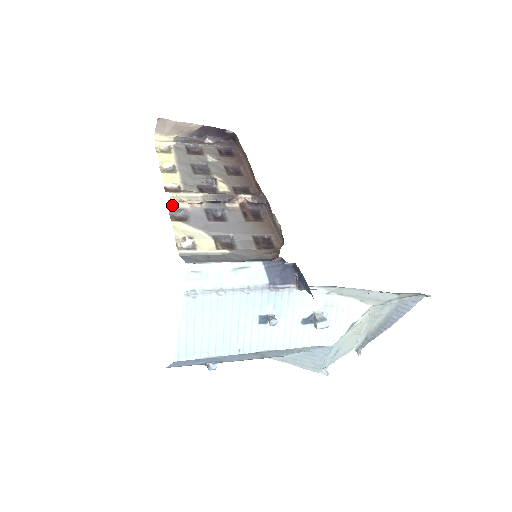
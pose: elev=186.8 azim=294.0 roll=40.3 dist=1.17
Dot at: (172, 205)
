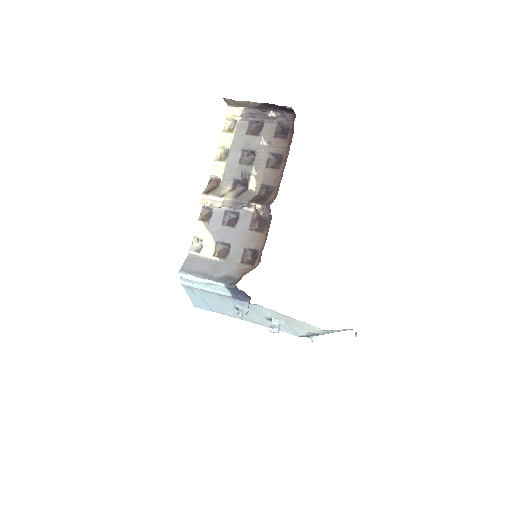
Dot at: occluded
